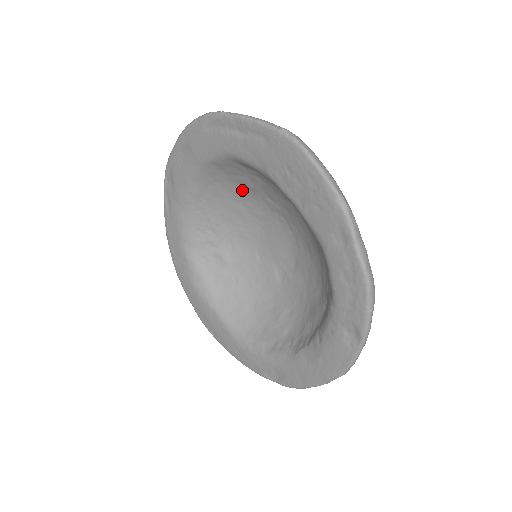
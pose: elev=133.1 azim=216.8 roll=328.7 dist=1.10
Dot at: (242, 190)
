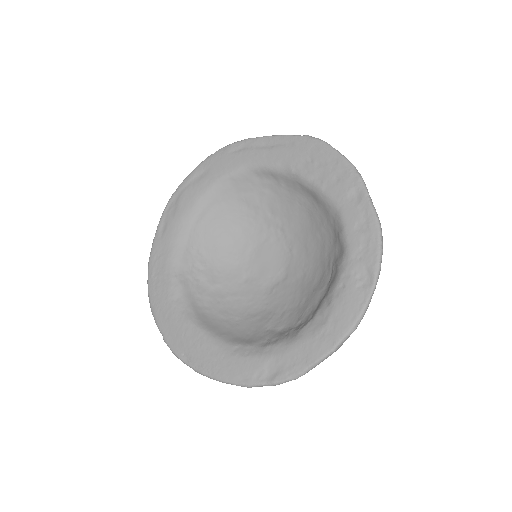
Dot at: (245, 210)
